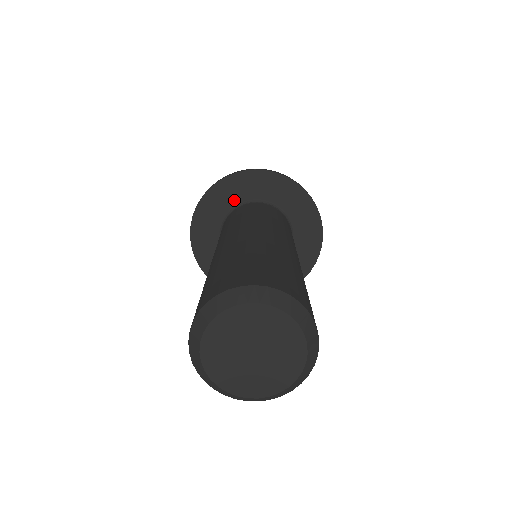
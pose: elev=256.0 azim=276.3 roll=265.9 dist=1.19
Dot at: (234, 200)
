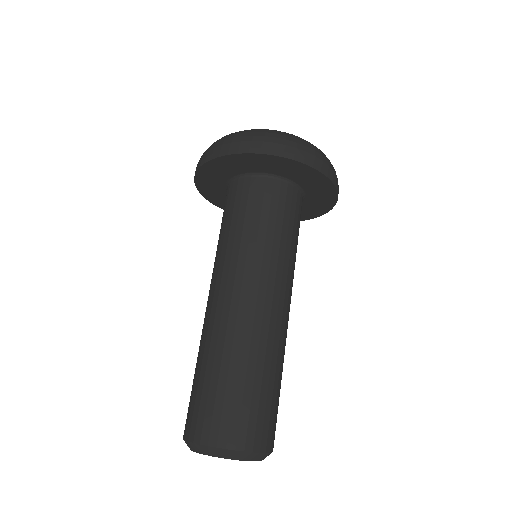
Dot at: (278, 171)
